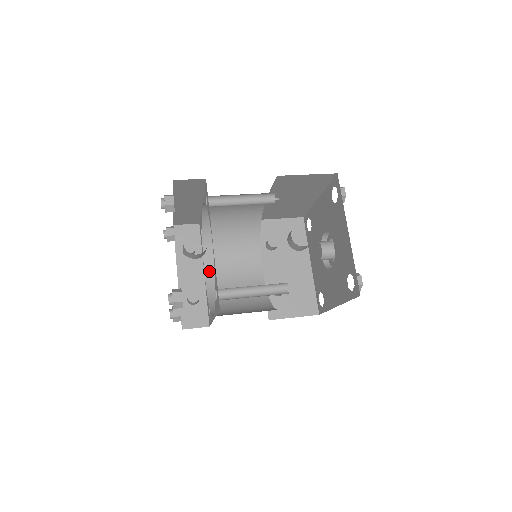
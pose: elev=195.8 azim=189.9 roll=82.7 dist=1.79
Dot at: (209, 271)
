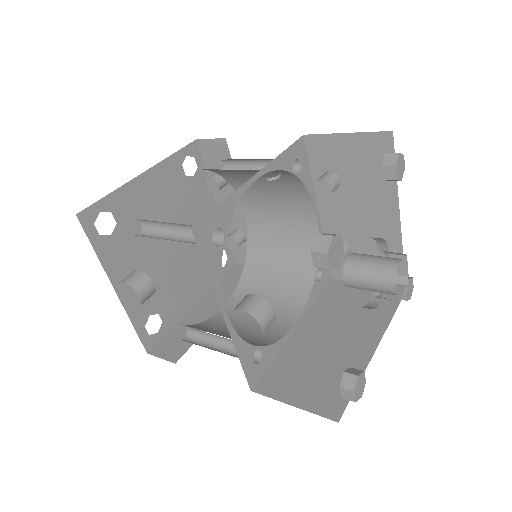
Dot at: (248, 209)
